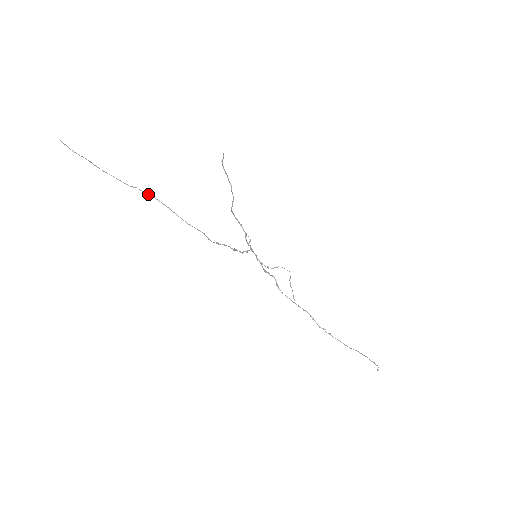
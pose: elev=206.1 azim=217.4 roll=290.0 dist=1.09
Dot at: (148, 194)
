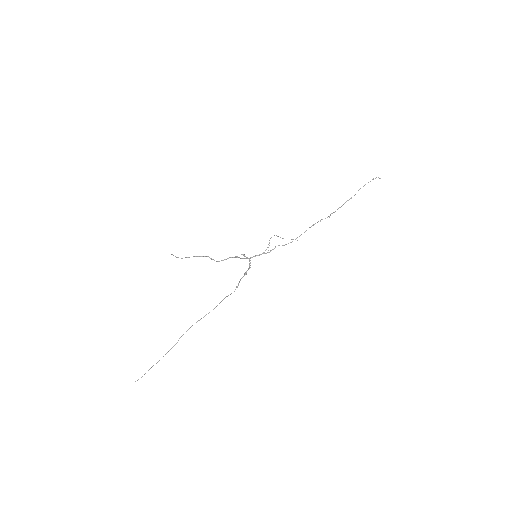
Dot at: (186, 331)
